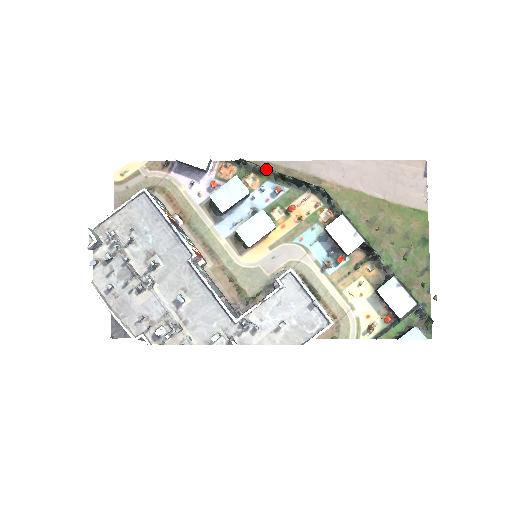
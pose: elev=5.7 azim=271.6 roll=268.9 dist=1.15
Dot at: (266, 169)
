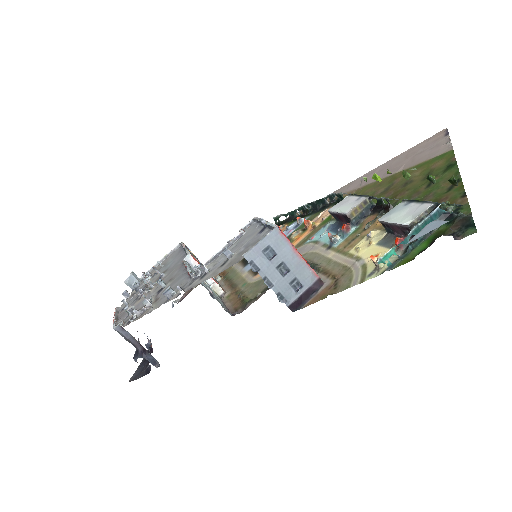
Dot at: (291, 213)
